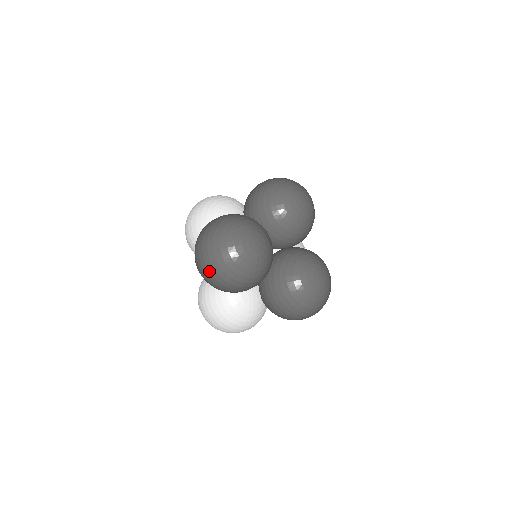
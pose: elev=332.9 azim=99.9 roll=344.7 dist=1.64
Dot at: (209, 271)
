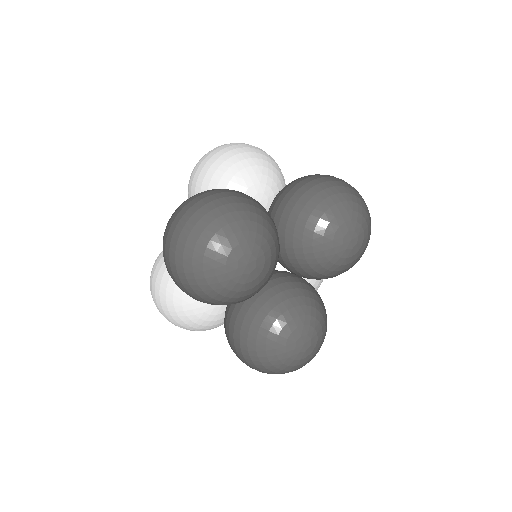
Dot at: (169, 256)
